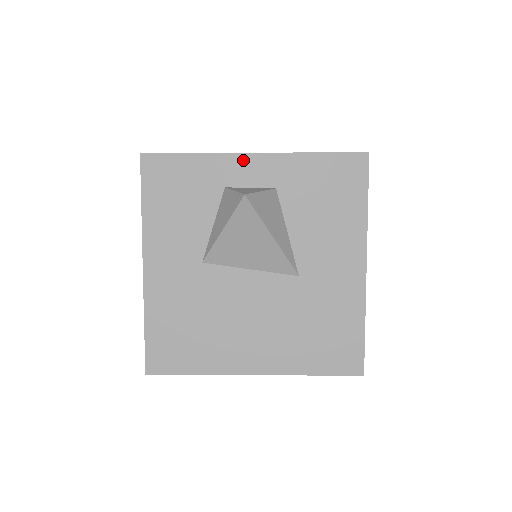
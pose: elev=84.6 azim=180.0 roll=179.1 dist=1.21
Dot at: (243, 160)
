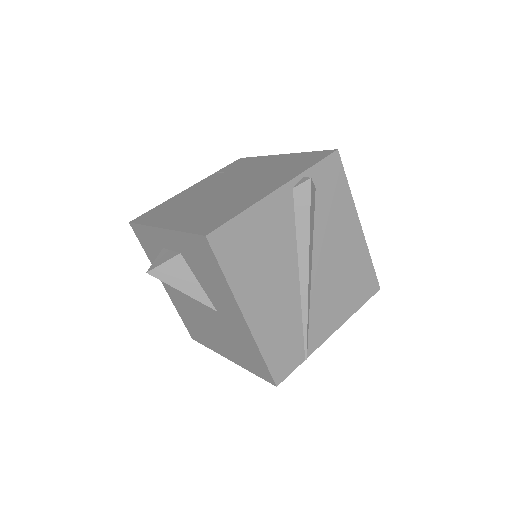
Dot at: (160, 232)
